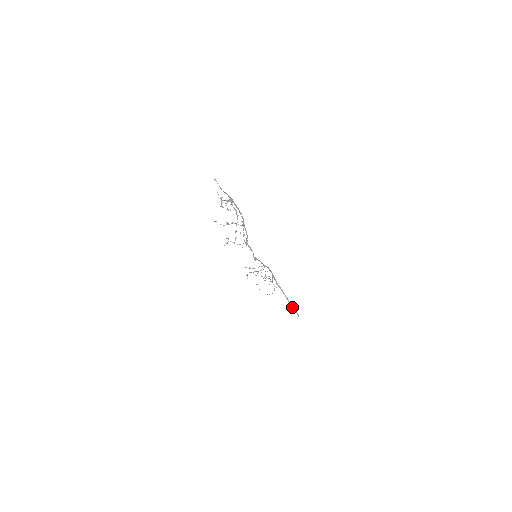
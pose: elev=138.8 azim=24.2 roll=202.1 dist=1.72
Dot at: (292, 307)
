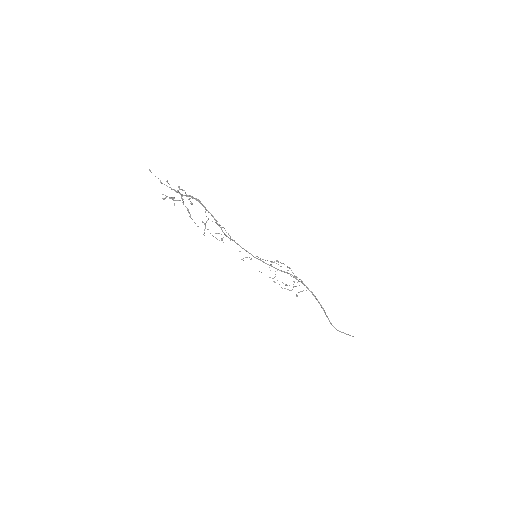
Dot at: (331, 324)
